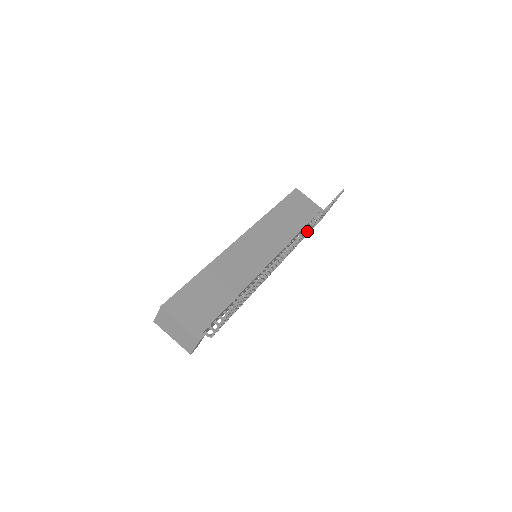
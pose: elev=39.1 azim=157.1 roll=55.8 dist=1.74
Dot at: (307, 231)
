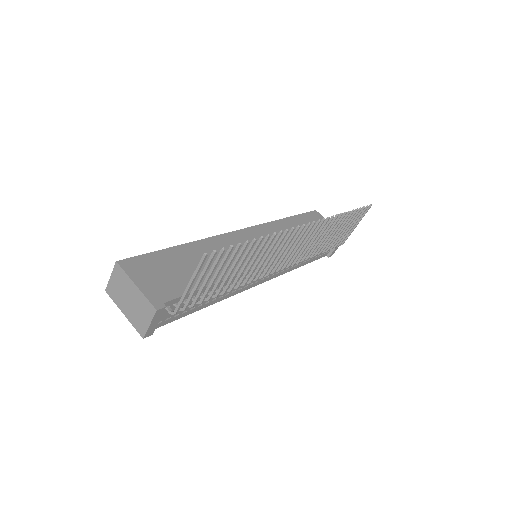
Dot at: (322, 233)
